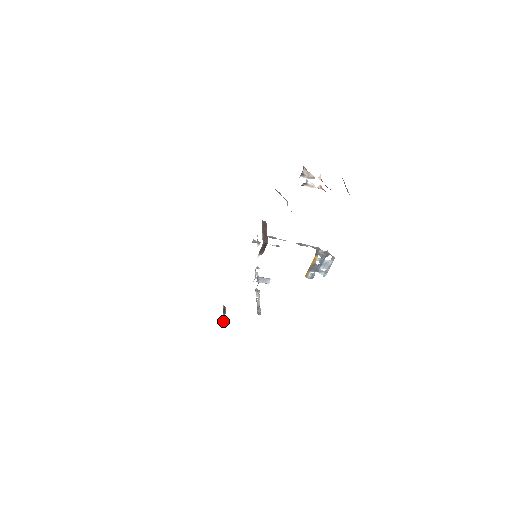
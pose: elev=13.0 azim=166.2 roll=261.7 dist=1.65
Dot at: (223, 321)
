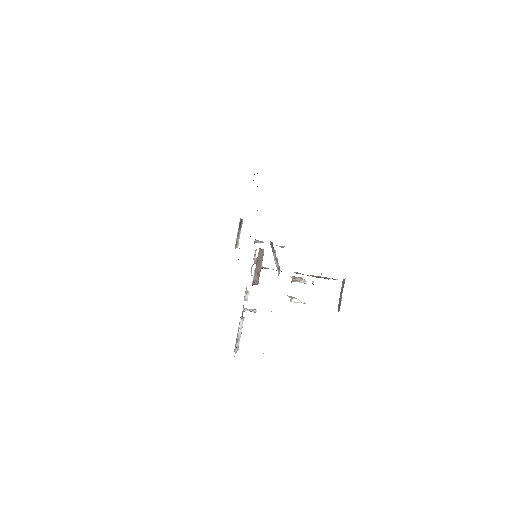
Dot at: (236, 241)
